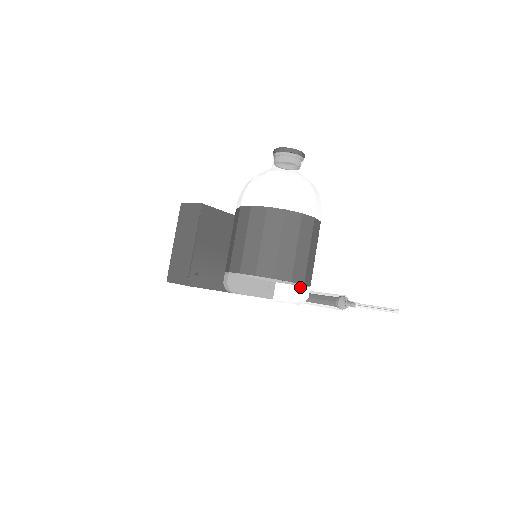
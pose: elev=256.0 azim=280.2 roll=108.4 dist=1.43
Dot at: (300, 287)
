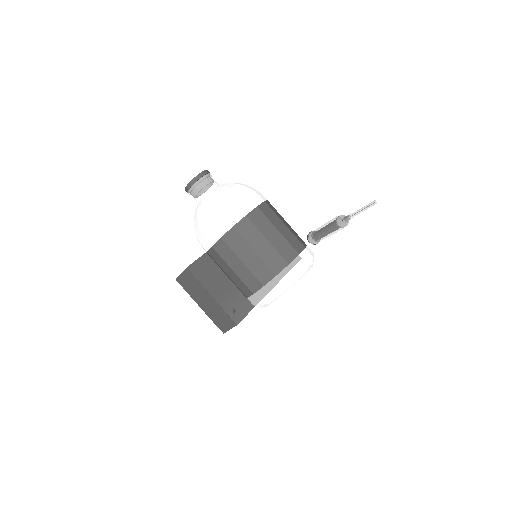
Dot at: (298, 259)
